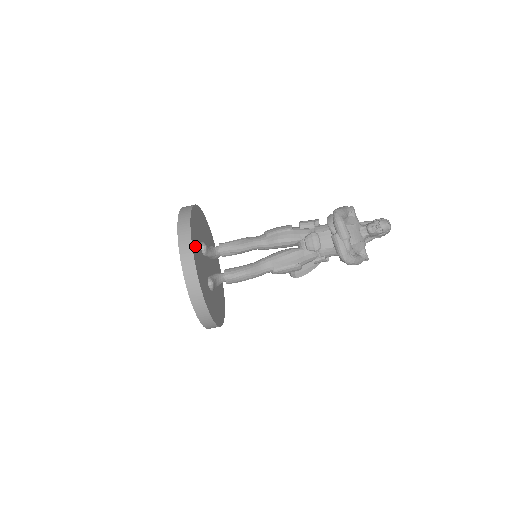
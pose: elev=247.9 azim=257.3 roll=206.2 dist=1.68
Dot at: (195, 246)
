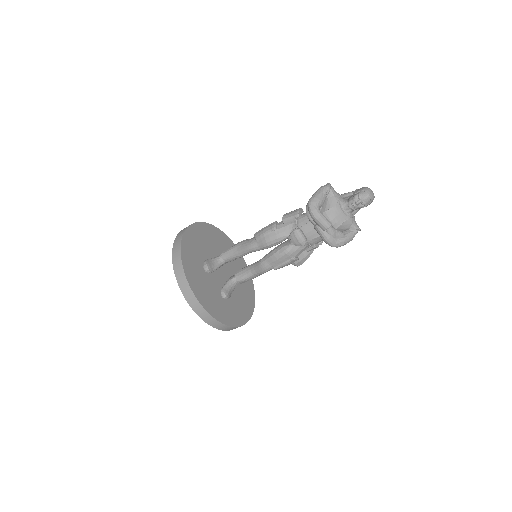
Dot at: (194, 280)
